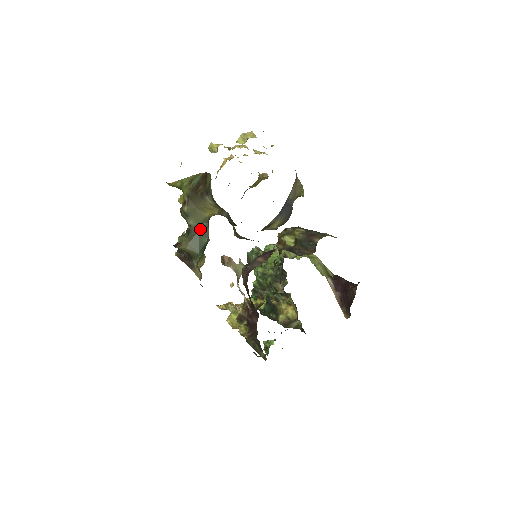
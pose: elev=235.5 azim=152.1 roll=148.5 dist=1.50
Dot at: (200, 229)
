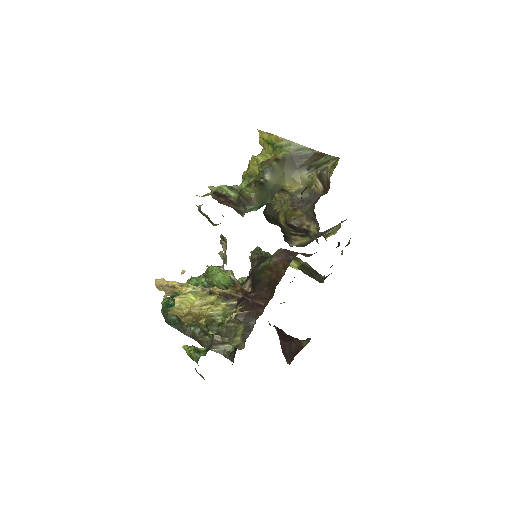
Dot at: (271, 189)
